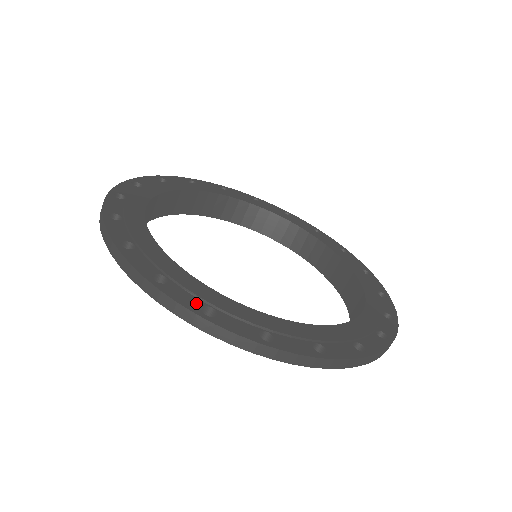
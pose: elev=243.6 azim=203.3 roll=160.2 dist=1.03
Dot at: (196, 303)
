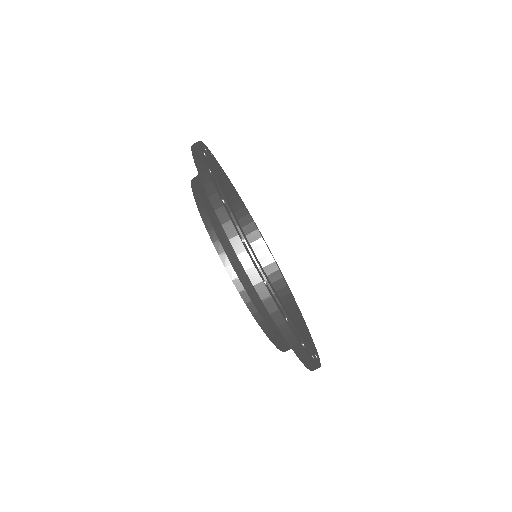
Dot at: (282, 311)
